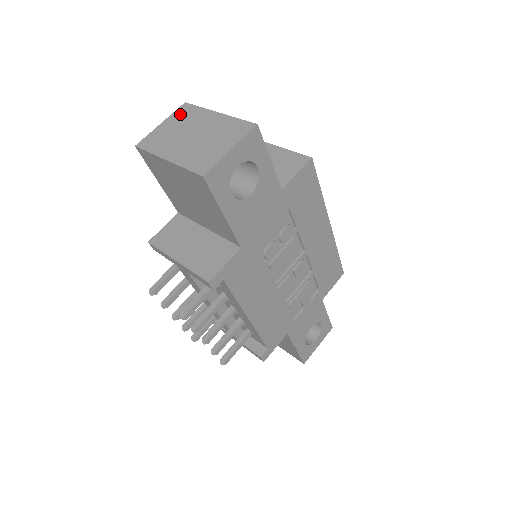
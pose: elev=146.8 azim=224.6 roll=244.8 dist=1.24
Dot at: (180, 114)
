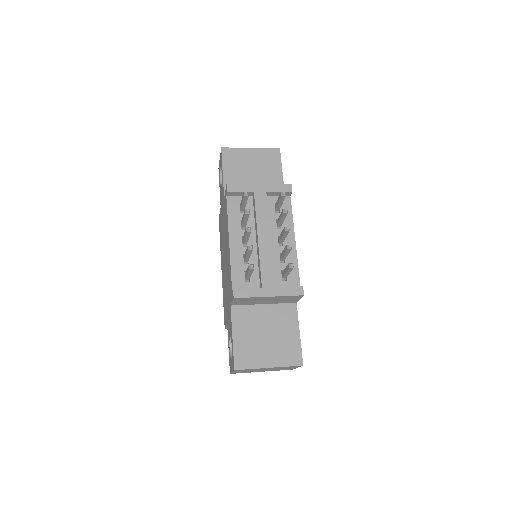
Dot at: occluded
